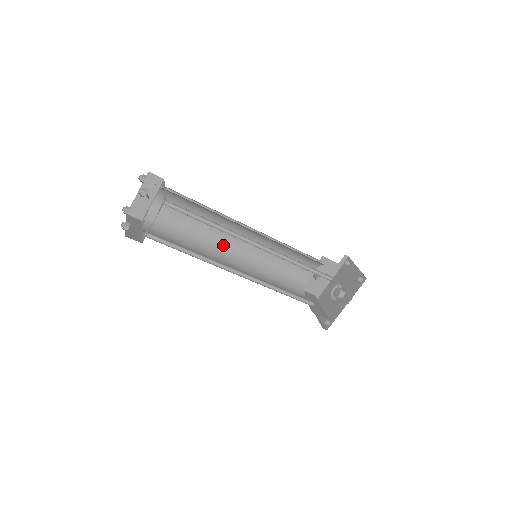
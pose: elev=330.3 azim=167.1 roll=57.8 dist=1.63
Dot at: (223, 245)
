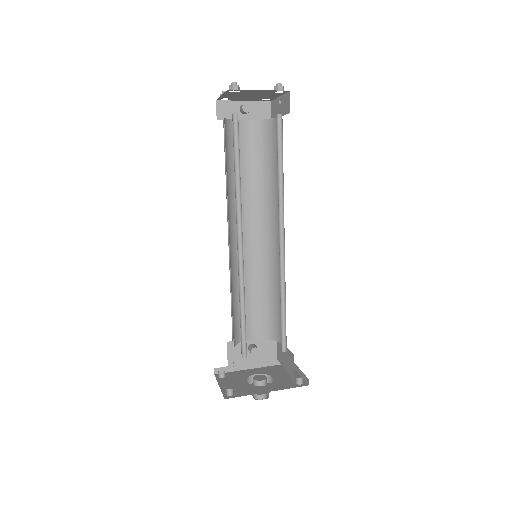
Dot at: occluded
